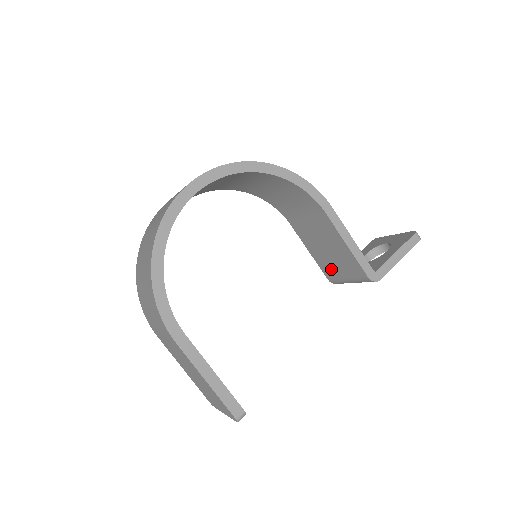
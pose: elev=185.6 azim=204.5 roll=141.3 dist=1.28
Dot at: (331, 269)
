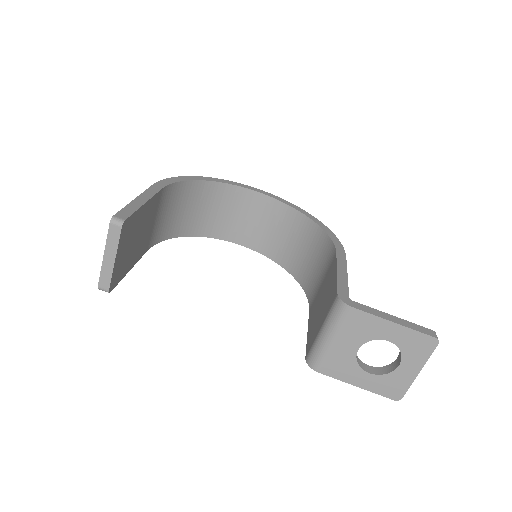
Dot at: (314, 332)
